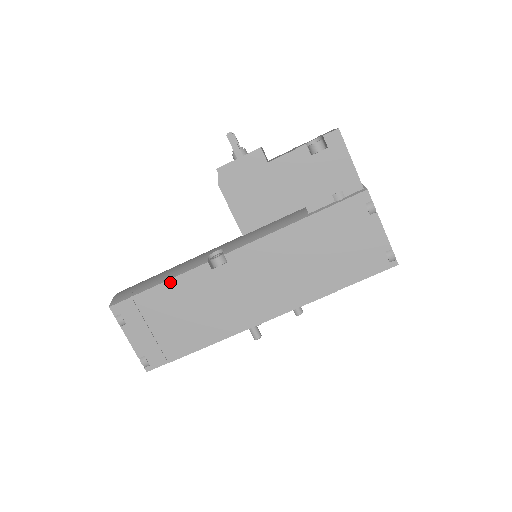
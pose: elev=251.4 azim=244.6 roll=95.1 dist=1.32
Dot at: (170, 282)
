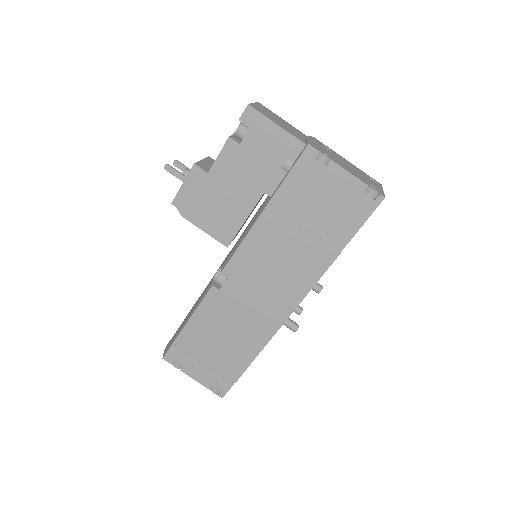
Dot at: (194, 317)
